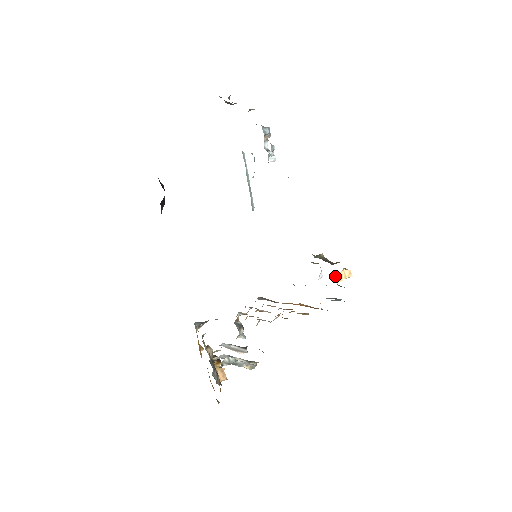
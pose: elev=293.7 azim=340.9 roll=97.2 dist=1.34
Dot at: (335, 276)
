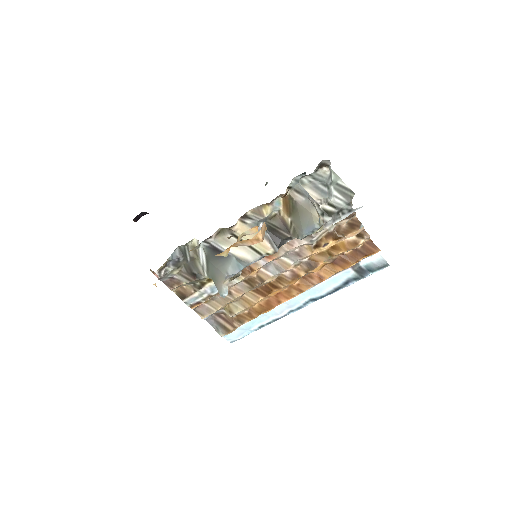
Dot at: occluded
